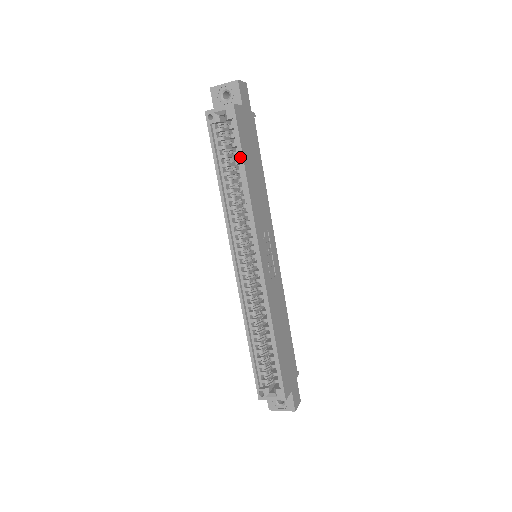
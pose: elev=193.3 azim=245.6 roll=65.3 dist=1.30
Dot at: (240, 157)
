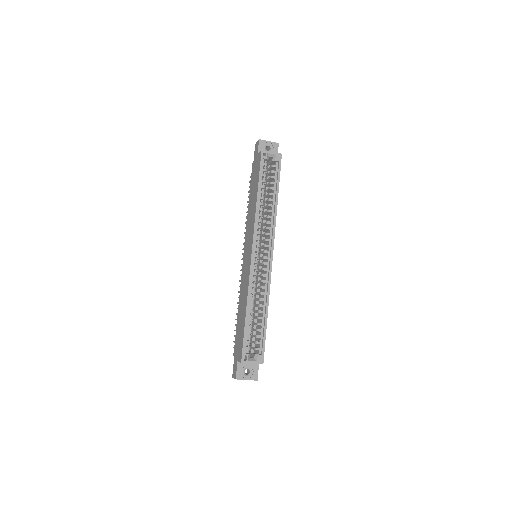
Dot at: (277, 185)
